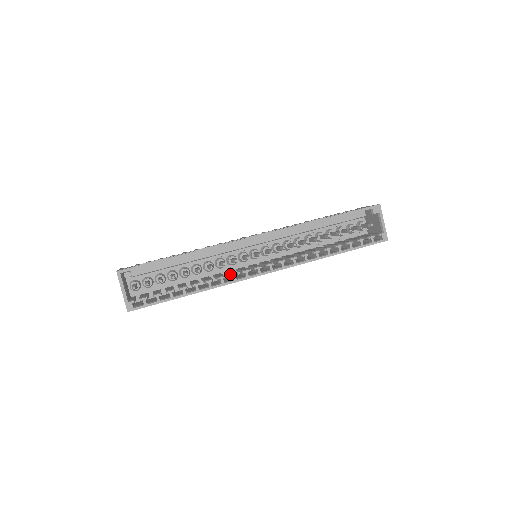
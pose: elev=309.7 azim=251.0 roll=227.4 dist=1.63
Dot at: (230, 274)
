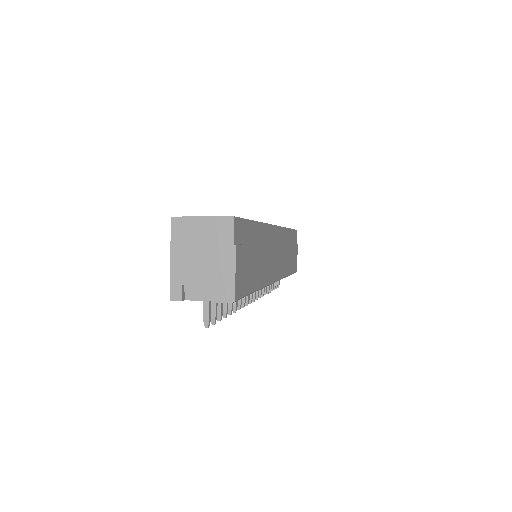
Dot at: occluded
